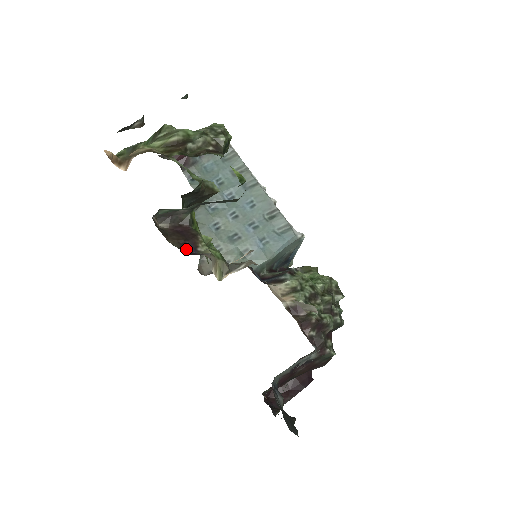
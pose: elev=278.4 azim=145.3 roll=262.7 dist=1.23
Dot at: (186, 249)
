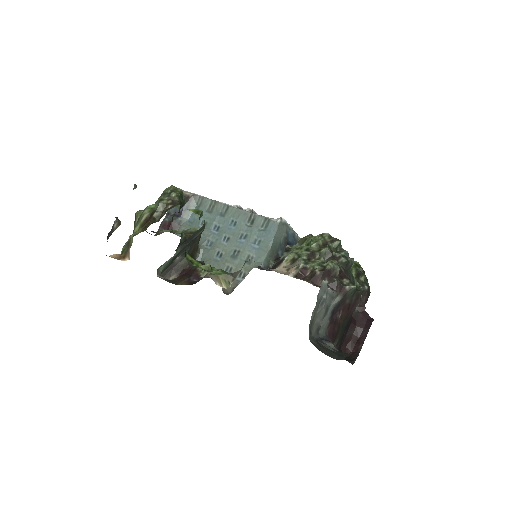
Dot at: (192, 282)
